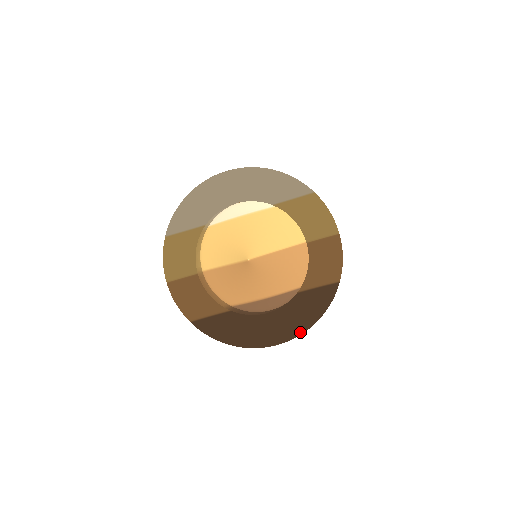
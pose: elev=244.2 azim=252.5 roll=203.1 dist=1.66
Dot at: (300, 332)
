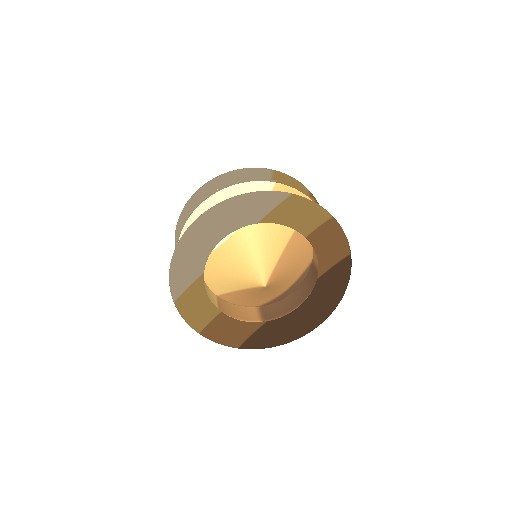
Dot at: (334, 306)
